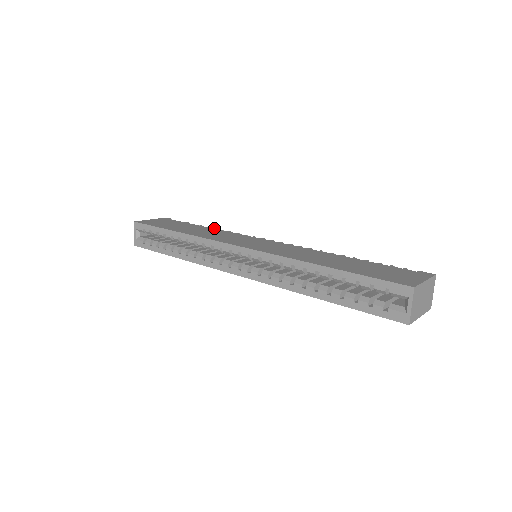
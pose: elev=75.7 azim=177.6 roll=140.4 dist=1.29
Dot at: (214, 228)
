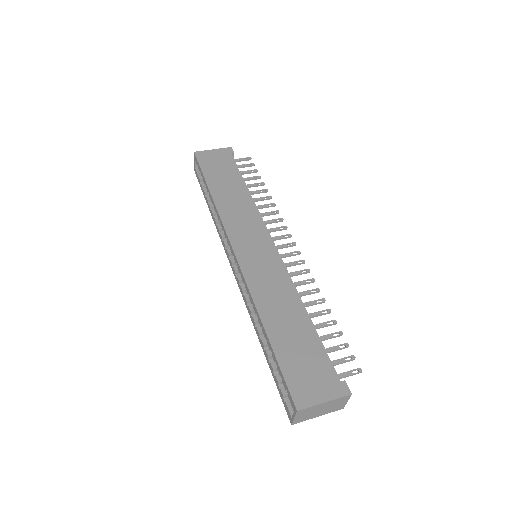
Dot at: (262, 183)
